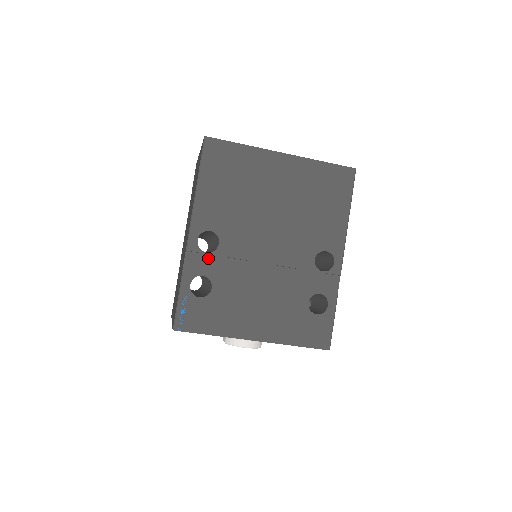
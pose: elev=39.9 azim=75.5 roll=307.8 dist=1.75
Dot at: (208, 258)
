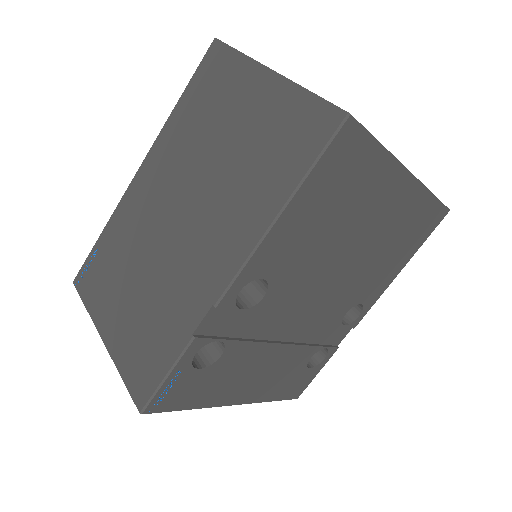
Dot at: (237, 315)
